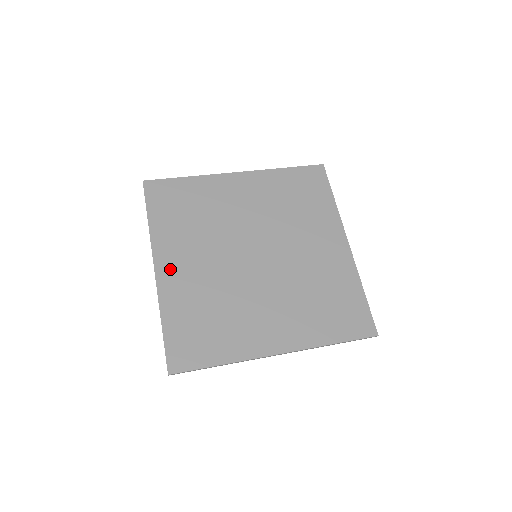
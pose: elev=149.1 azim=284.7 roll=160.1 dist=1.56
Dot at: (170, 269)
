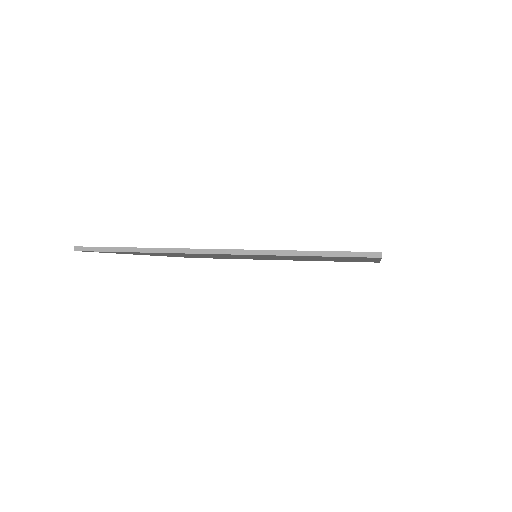
Dot at: occluded
